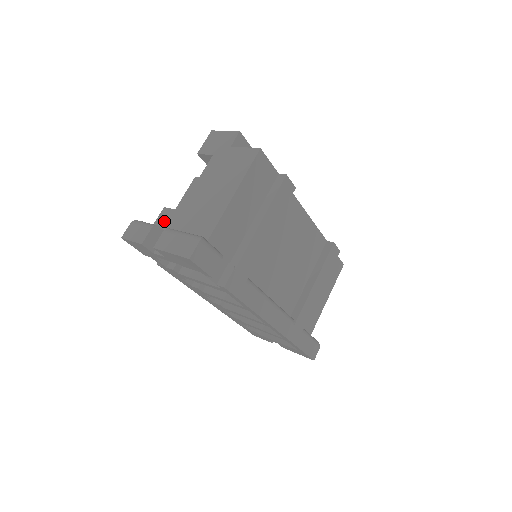
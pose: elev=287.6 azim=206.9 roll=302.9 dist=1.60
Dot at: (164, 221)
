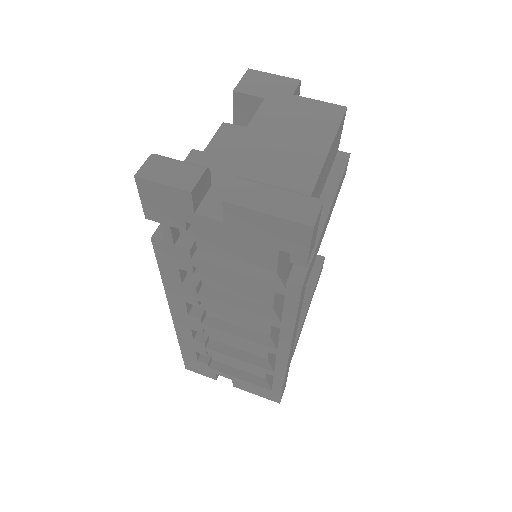
Dot at: occluded
